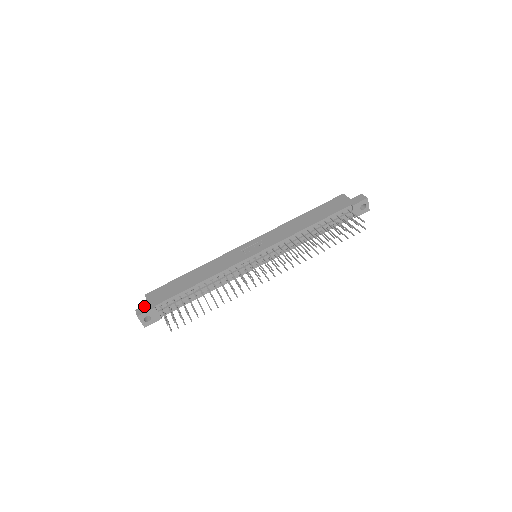
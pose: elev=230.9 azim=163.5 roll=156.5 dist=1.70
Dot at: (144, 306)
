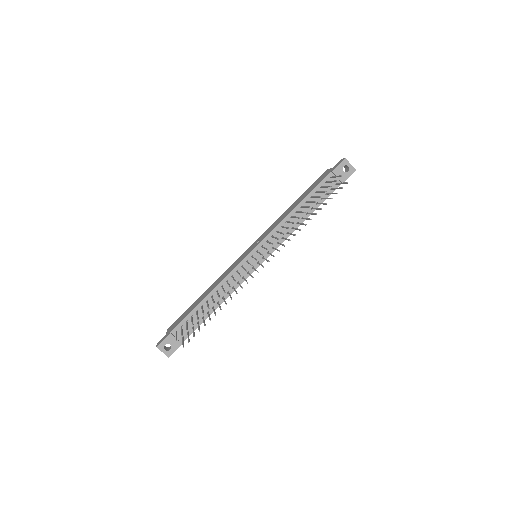
Dot at: (163, 337)
